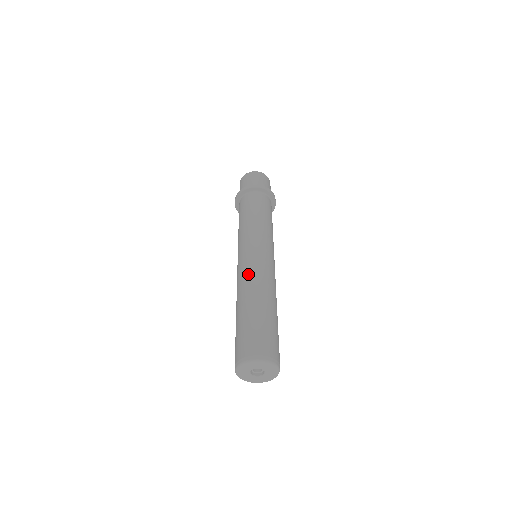
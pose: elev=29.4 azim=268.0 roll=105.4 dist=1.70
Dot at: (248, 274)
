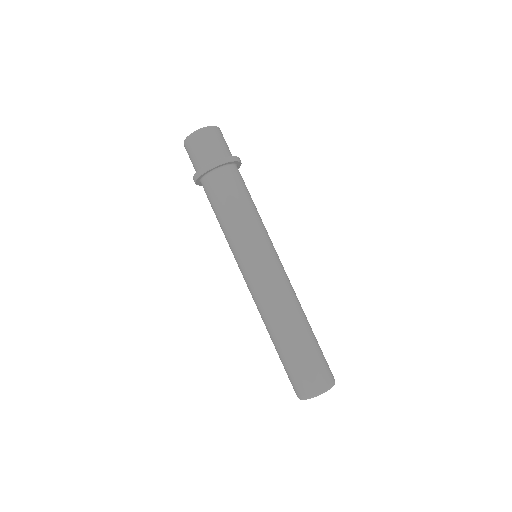
Dot at: (284, 293)
